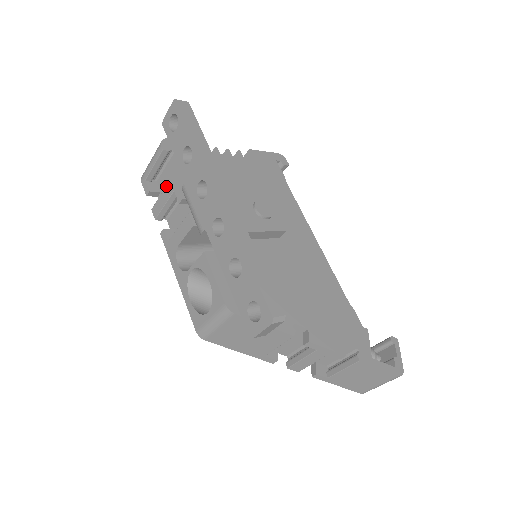
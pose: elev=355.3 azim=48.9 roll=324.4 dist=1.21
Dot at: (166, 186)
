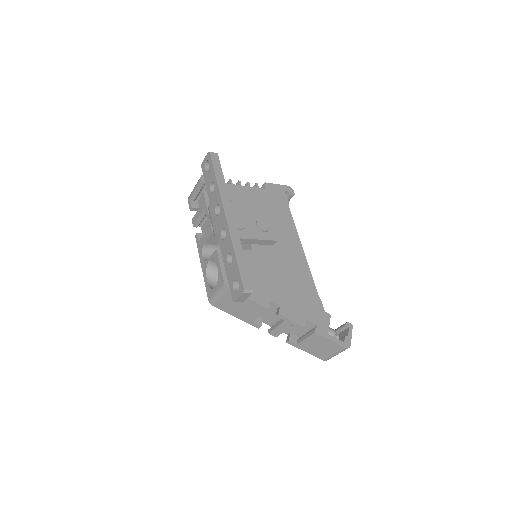
Dot at: (201, 205)
